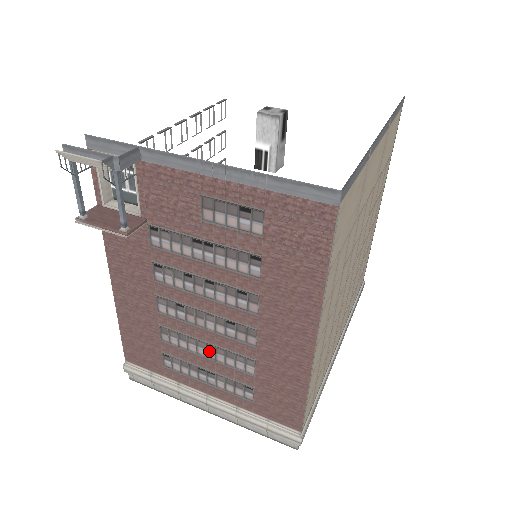
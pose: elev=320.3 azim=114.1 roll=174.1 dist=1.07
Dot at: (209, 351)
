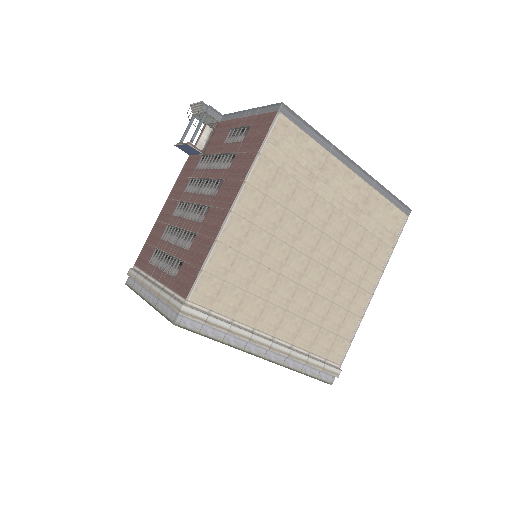
Dot at: (179, 238)
